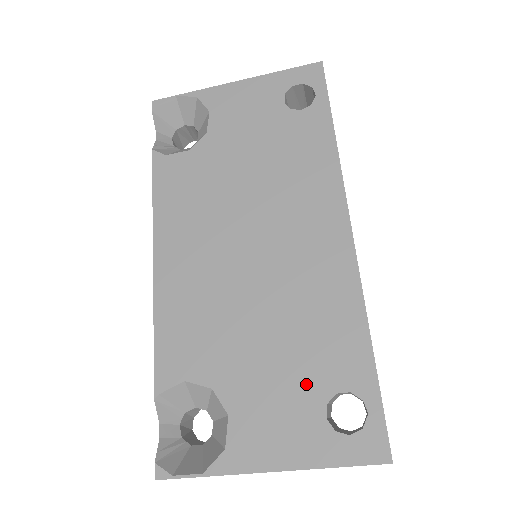
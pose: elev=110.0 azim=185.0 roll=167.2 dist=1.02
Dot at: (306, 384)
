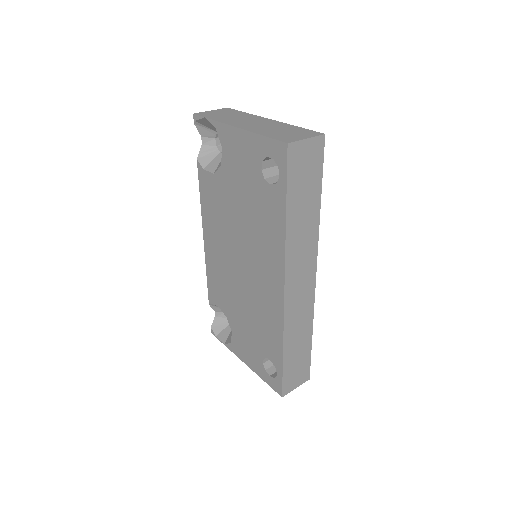
Dot at: (257, 345)
